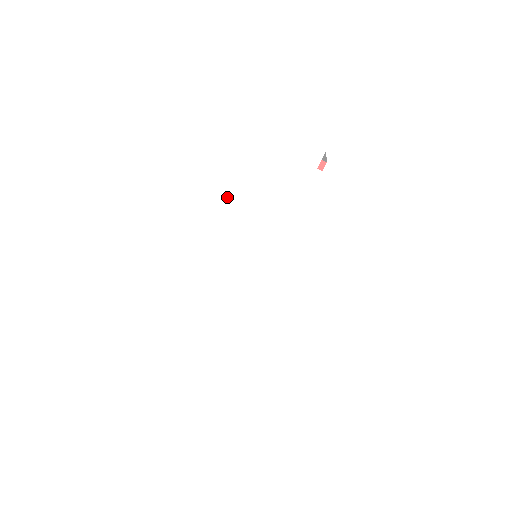
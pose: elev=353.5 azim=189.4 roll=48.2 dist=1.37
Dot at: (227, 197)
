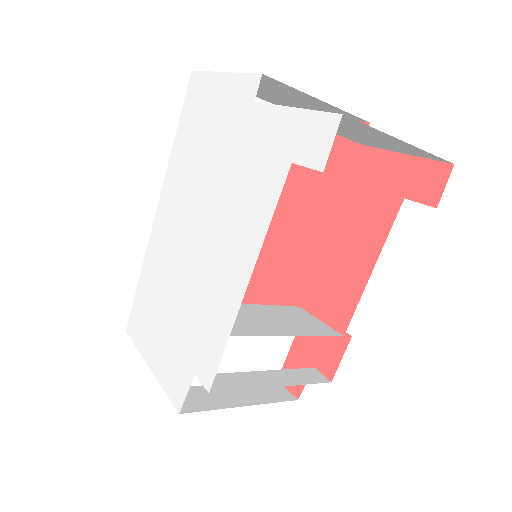
Dot at: (188, 173)
